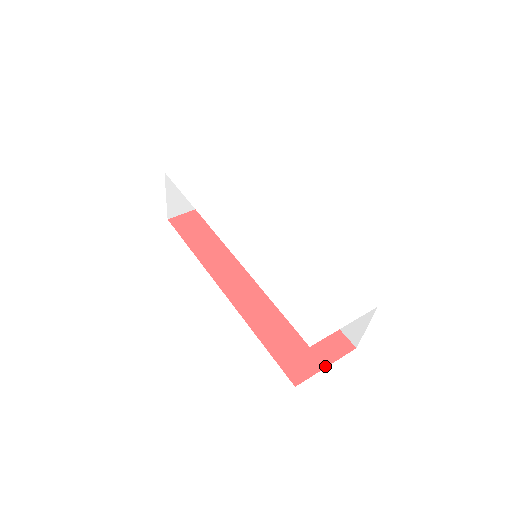
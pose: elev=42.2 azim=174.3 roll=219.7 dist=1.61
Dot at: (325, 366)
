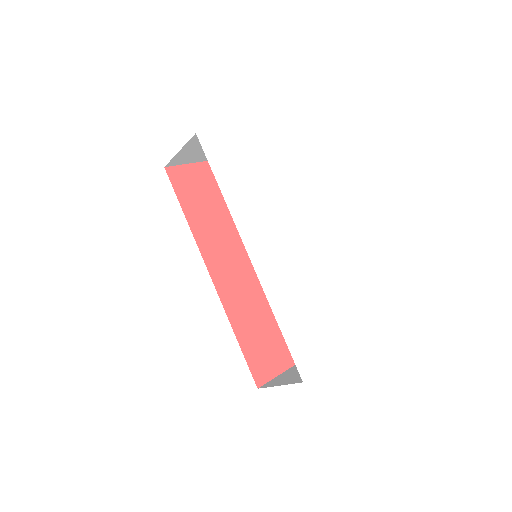
Dot at: (282, 372)
